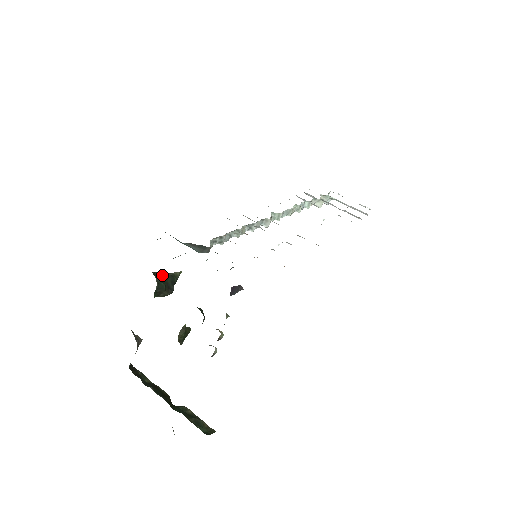
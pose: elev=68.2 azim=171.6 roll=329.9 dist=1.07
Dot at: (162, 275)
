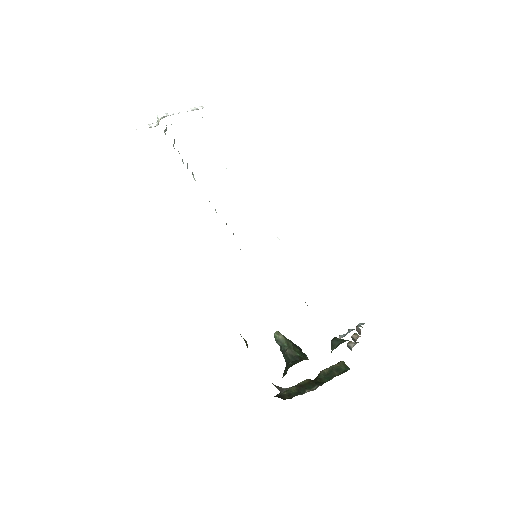
Dot at: (295, 351)
